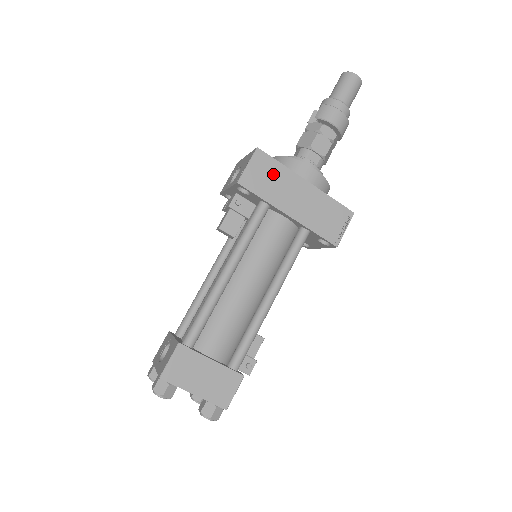
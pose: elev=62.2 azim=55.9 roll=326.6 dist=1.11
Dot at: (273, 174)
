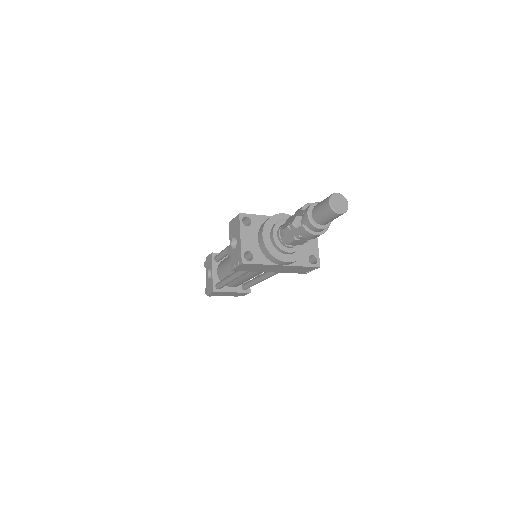
Dot at: (256, 267)
